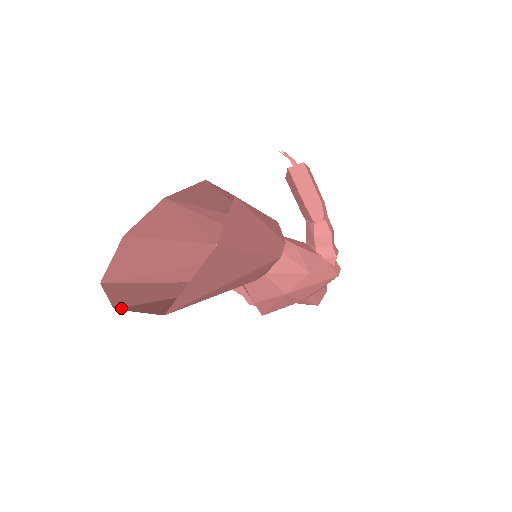
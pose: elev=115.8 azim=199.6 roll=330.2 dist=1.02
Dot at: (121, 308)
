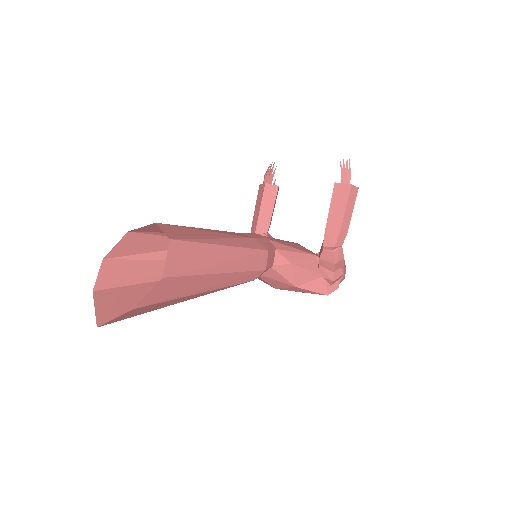
Dot at: (98, 292)
